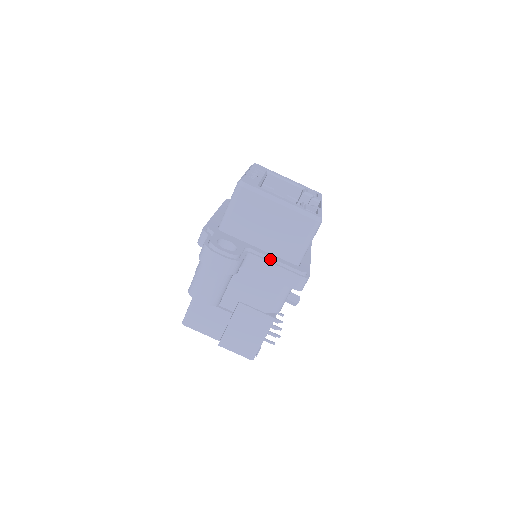
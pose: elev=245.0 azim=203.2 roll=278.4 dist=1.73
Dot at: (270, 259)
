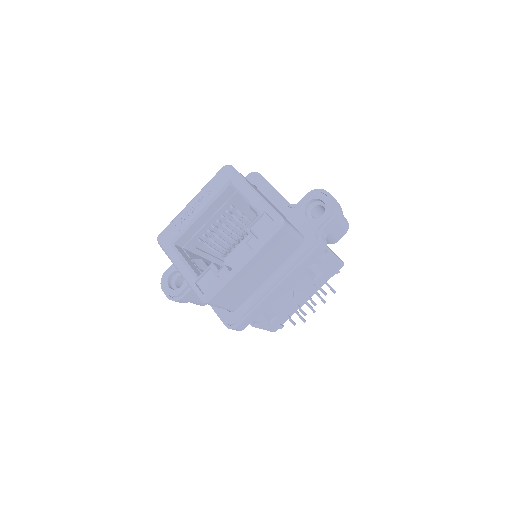
Dot at: occluded
